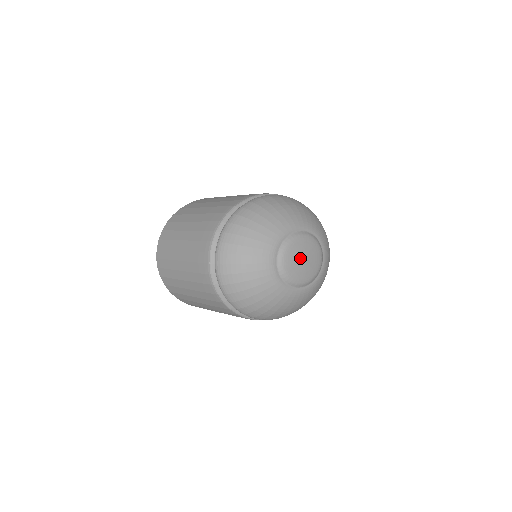
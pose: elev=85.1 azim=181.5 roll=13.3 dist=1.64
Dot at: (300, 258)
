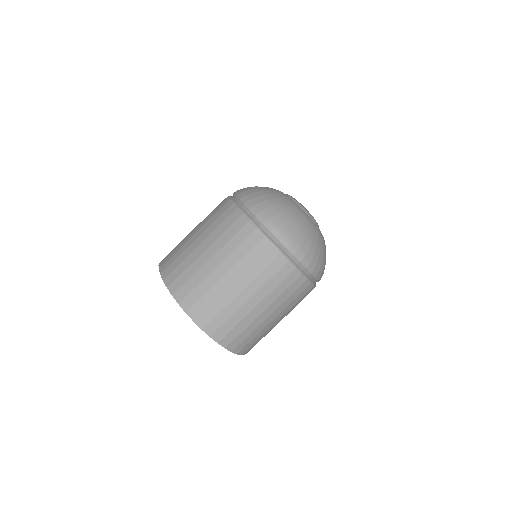
Dot at: occluded
